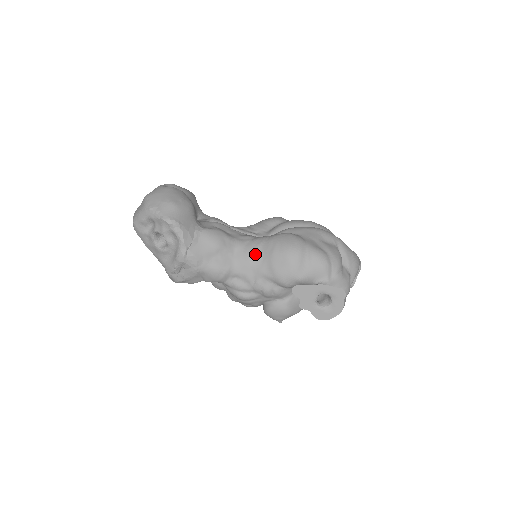
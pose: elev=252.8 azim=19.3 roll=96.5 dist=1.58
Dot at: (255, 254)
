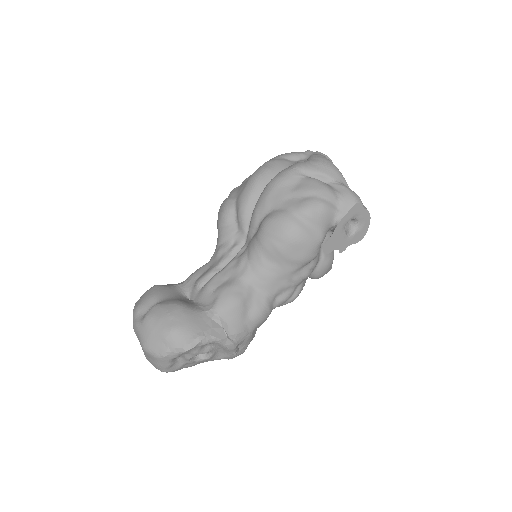
Dot at: (268, 269)
